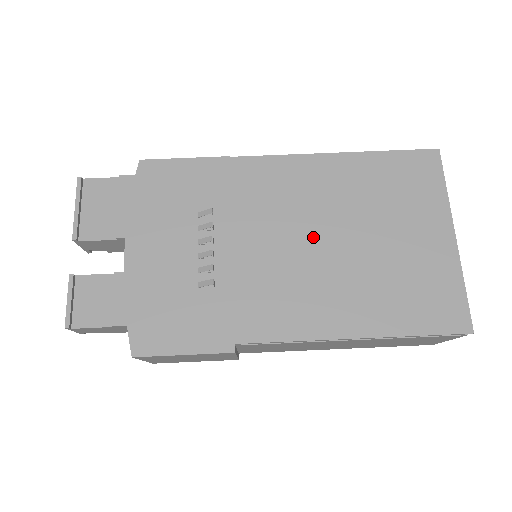
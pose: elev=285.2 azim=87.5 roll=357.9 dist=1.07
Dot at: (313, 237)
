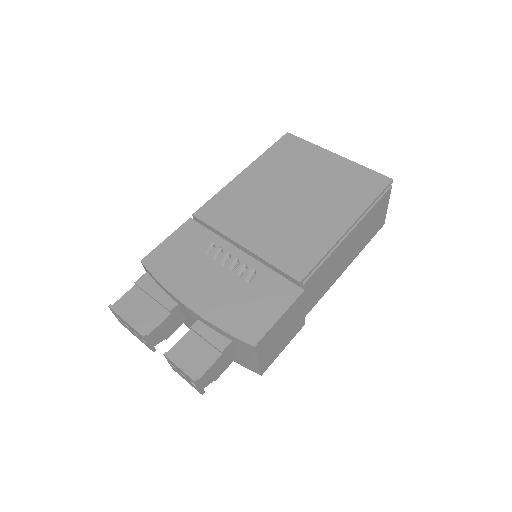
Dot at: (277, 209)
